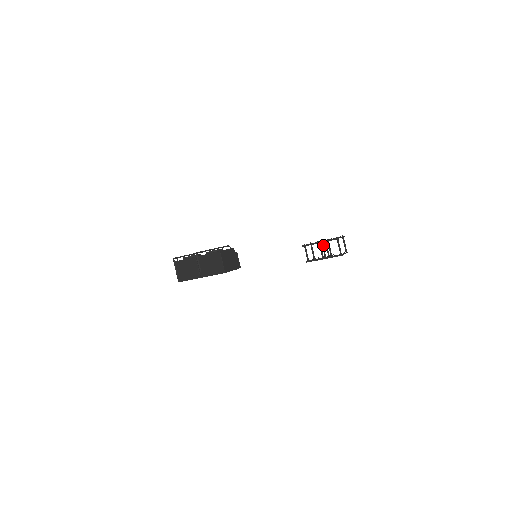
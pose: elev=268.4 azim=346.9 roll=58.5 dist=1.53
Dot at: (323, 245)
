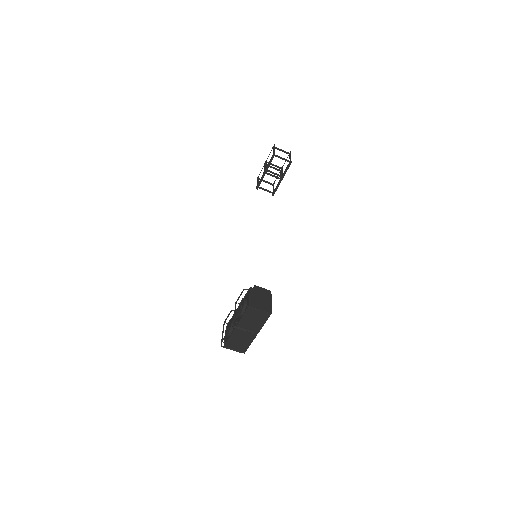
Dot at: (270, 171)
